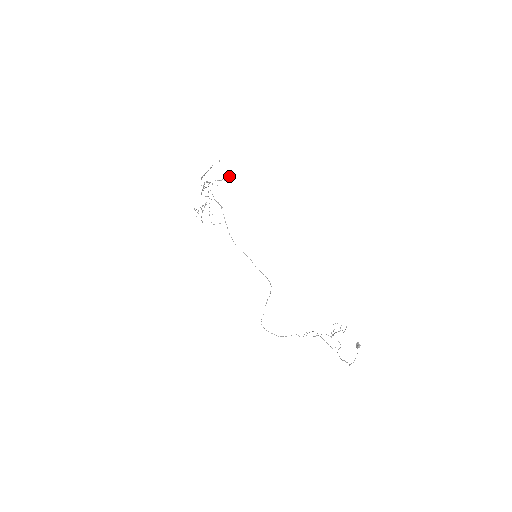
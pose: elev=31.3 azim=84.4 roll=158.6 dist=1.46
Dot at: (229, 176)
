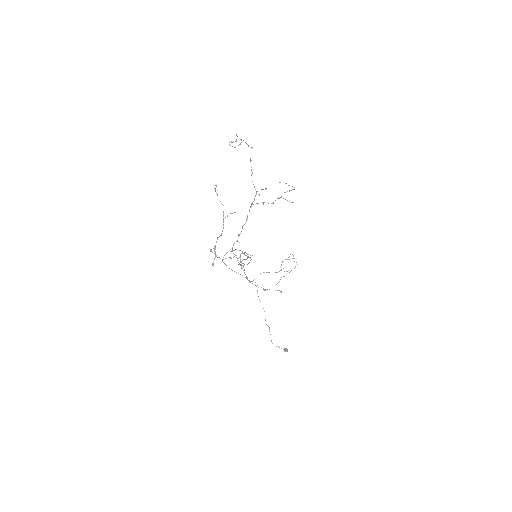
Dot at: occluded
